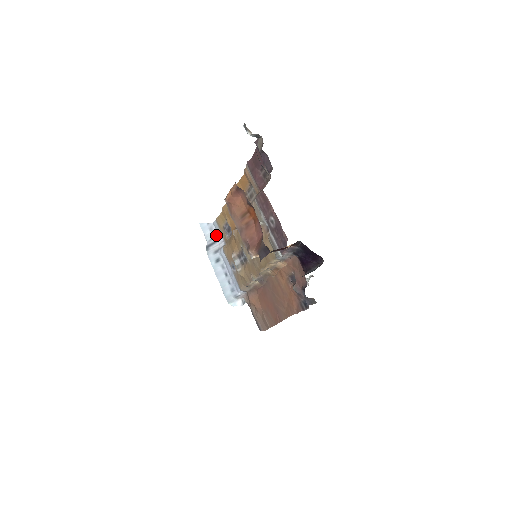
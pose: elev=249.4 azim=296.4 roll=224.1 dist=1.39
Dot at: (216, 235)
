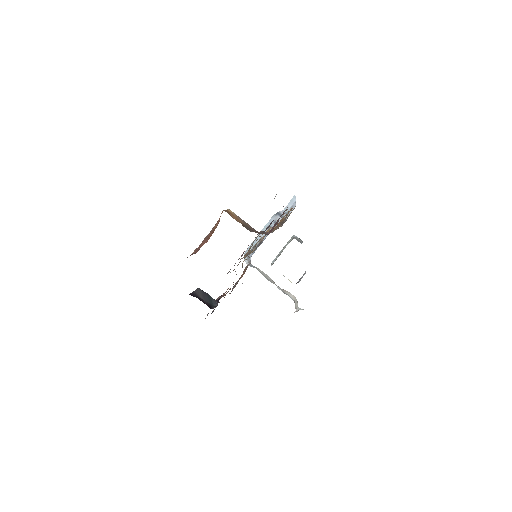
Dot at: (288, 214)
